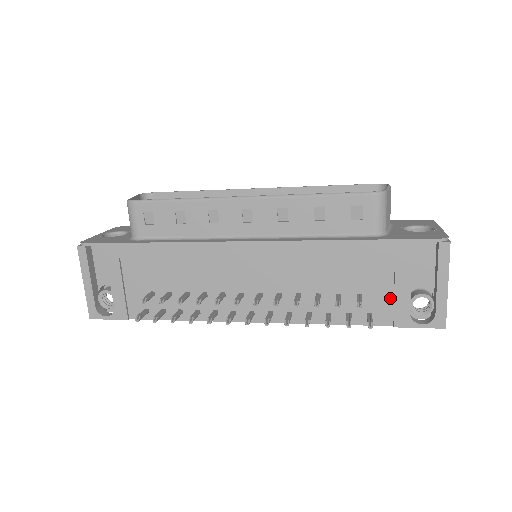
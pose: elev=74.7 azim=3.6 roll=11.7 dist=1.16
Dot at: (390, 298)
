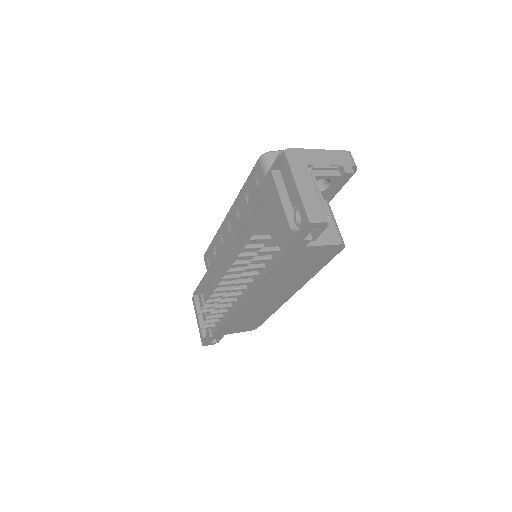
Dot at: (281, 225)
